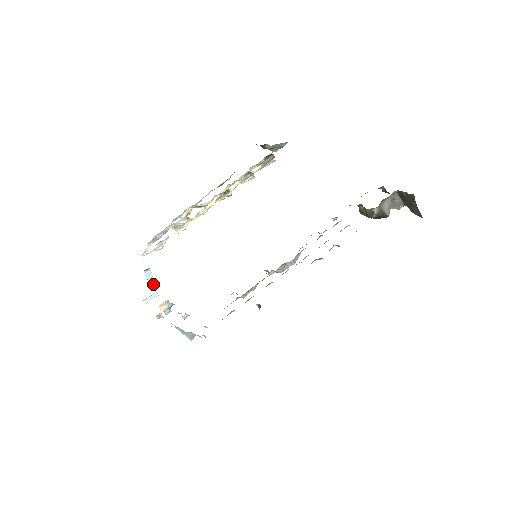
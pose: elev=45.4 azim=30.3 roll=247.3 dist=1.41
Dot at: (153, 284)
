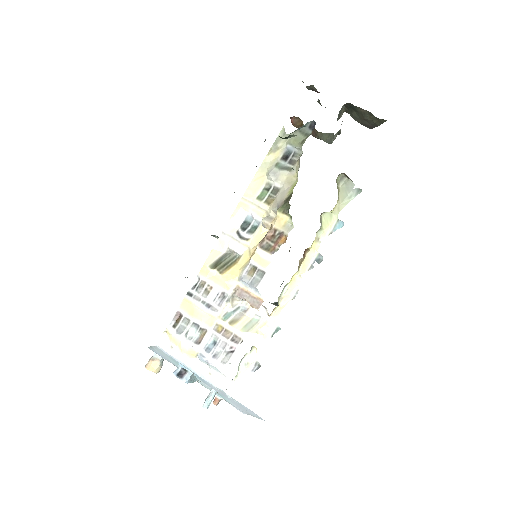
Dot at: (194, 380)
